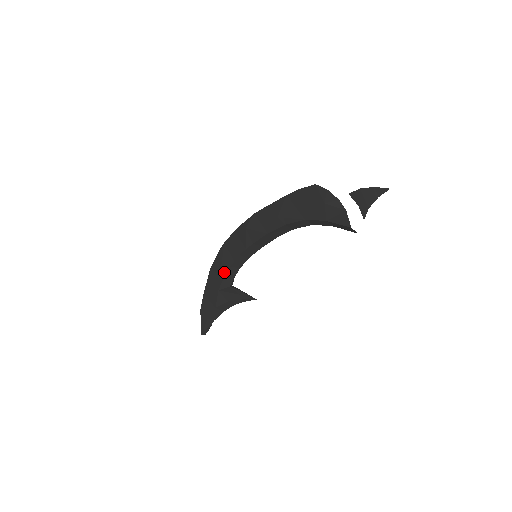
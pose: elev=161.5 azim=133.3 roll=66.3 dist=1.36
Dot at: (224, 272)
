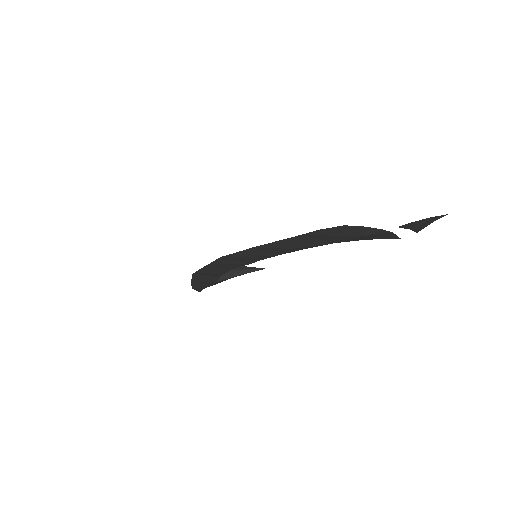
Dot at: (220, 275)
